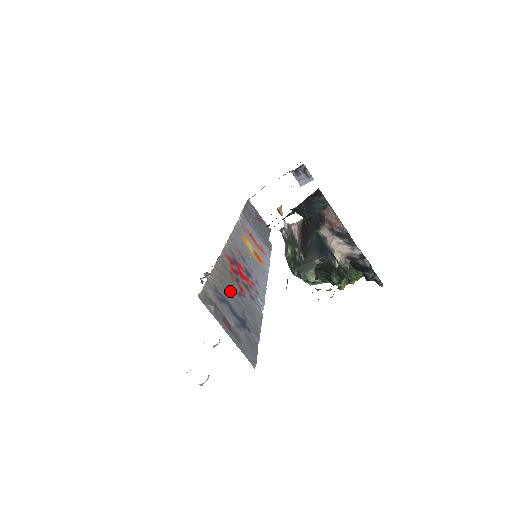
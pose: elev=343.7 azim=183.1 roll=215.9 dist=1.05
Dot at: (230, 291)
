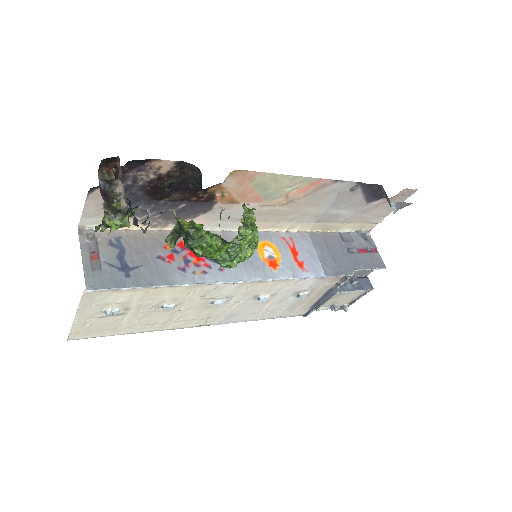
Dot at: (143, 249)
